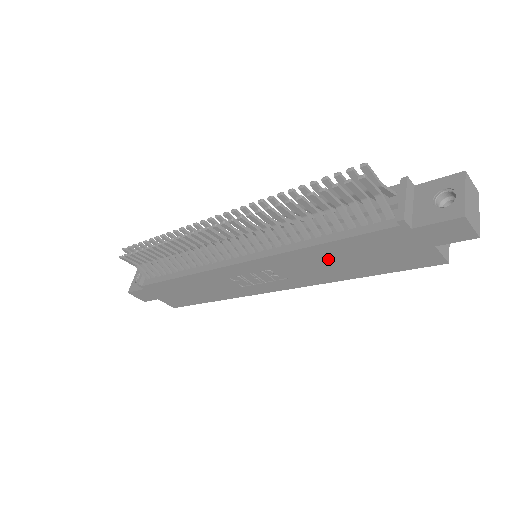
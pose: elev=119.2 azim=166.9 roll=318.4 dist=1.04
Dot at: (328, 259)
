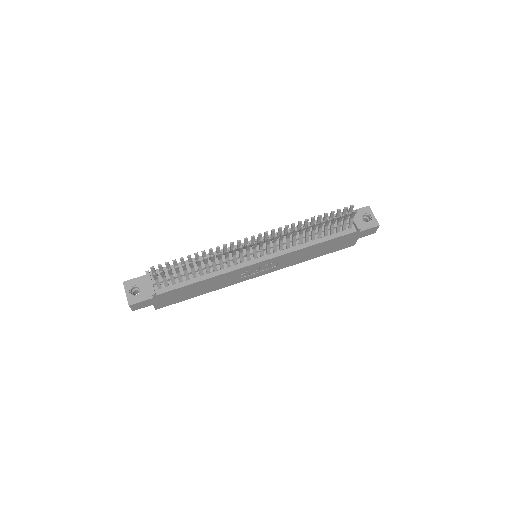
Dot at: (311, 251)
